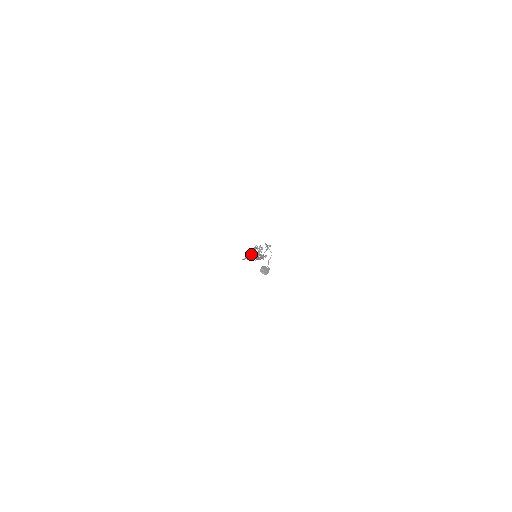
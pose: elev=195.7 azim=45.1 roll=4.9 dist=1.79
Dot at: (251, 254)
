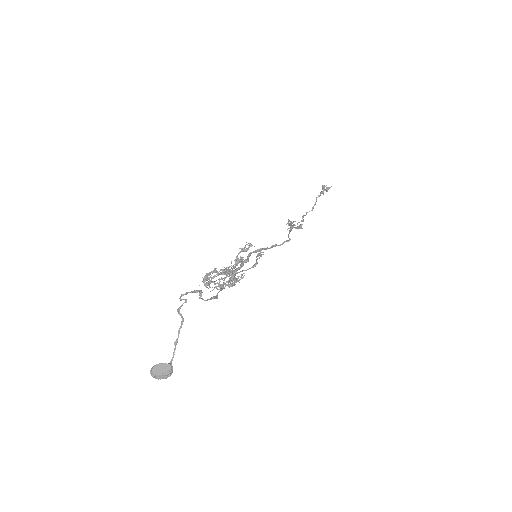
Dot at: (207, 285)
